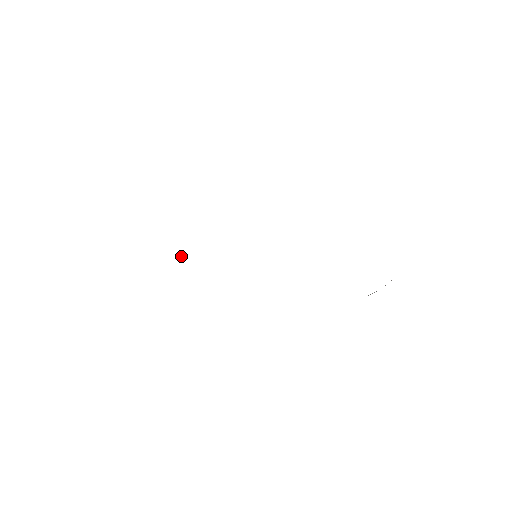
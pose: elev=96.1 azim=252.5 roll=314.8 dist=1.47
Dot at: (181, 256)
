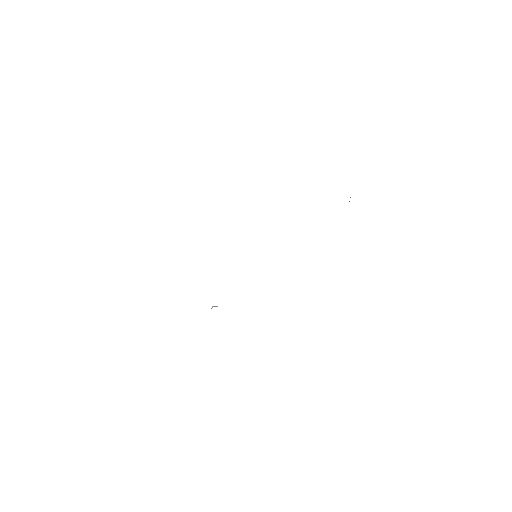
Dot at: (212, 307)
